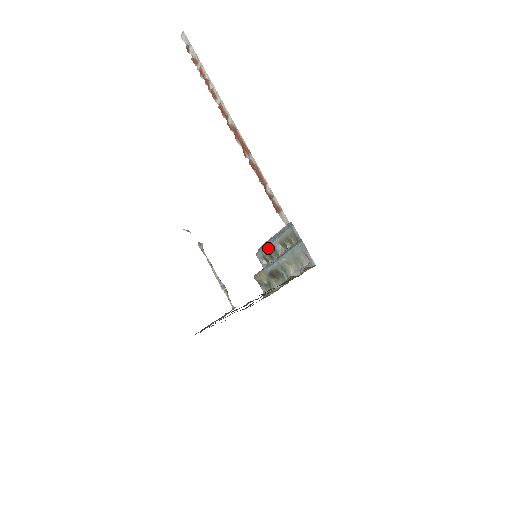
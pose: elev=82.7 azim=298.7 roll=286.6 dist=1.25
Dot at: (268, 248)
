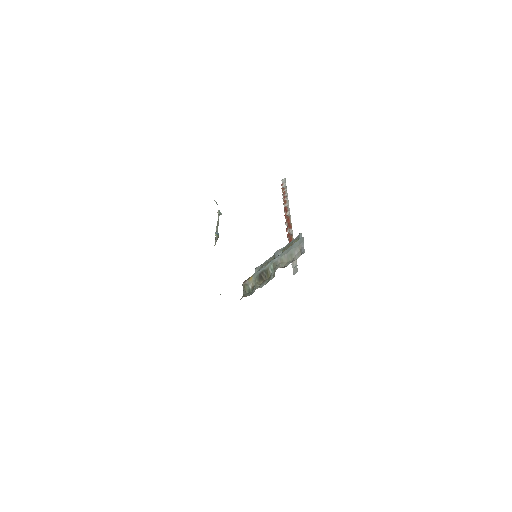
Dot at: (269, 259)
